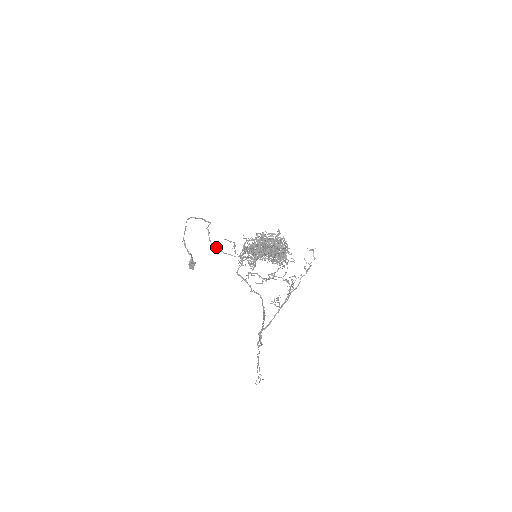
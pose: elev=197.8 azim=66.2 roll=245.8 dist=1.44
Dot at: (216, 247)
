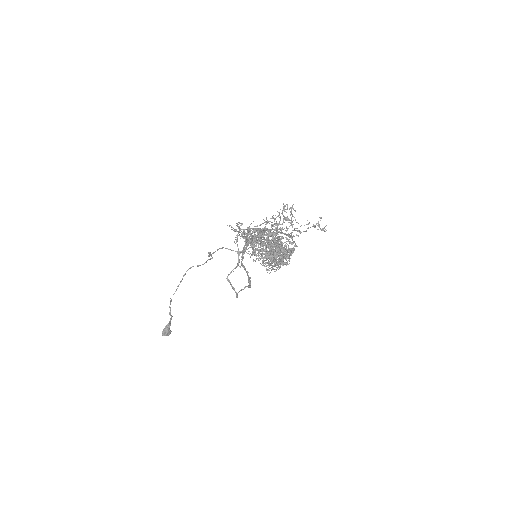
Dot at: occluded
